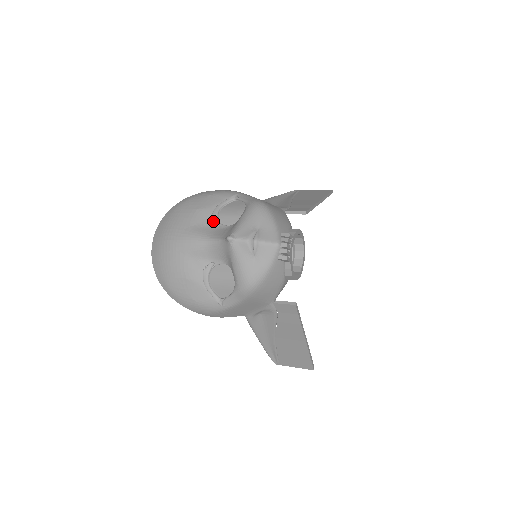
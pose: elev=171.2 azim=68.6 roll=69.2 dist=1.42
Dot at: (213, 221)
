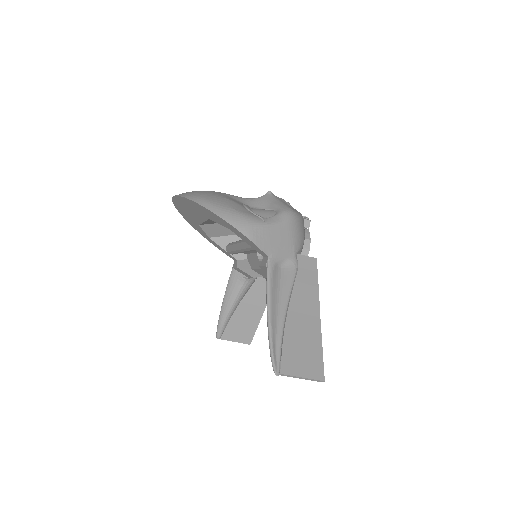
Dot at: occluded
